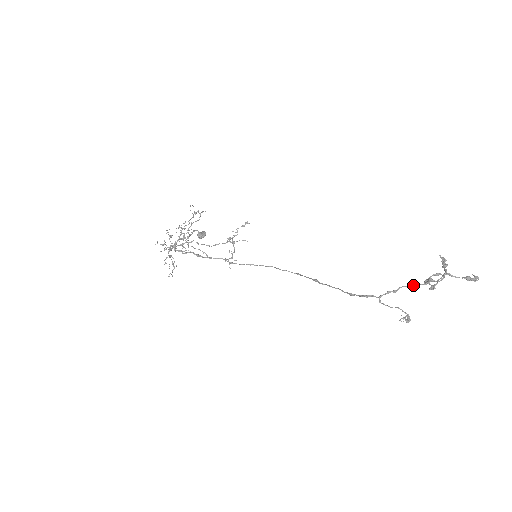
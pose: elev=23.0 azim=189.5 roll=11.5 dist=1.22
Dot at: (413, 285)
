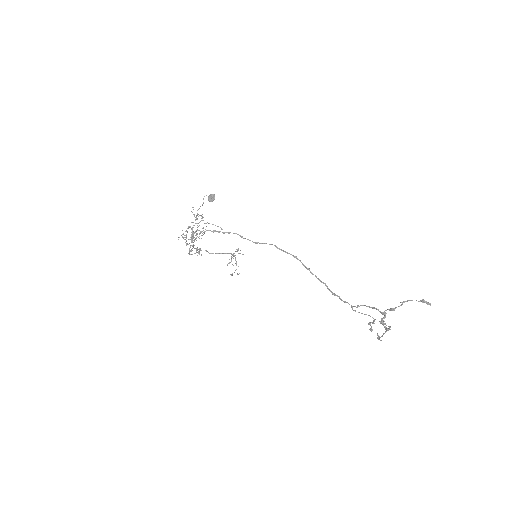
Dot at: occluded
